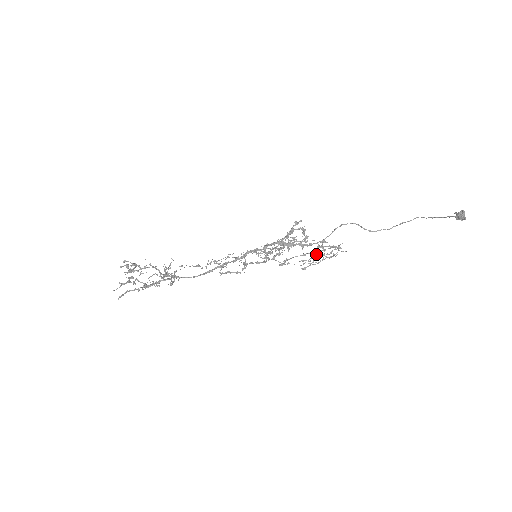
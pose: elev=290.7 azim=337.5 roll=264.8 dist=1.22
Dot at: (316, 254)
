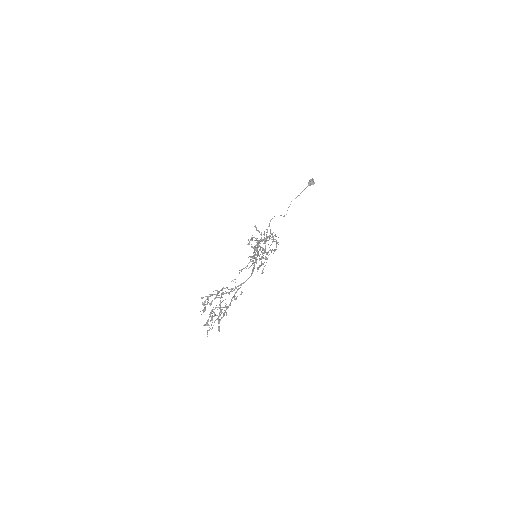
Dot at: (262, 258)
